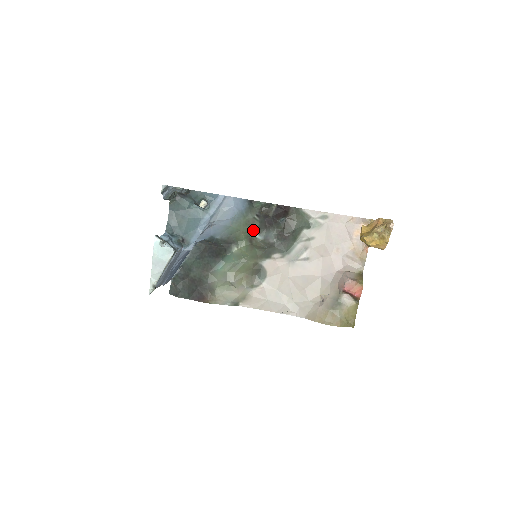
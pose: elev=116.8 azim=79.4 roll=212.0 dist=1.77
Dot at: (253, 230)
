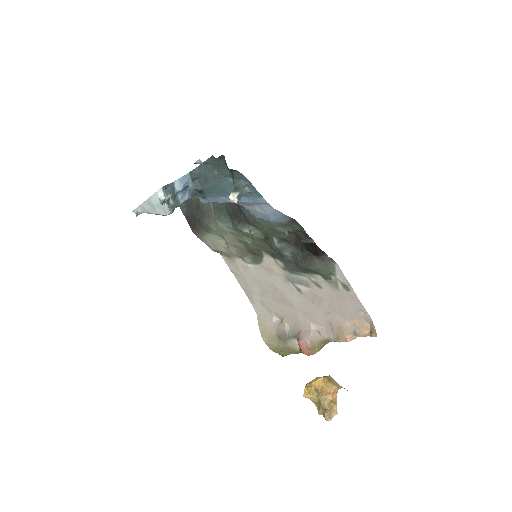
Dot at: (275, 235)
